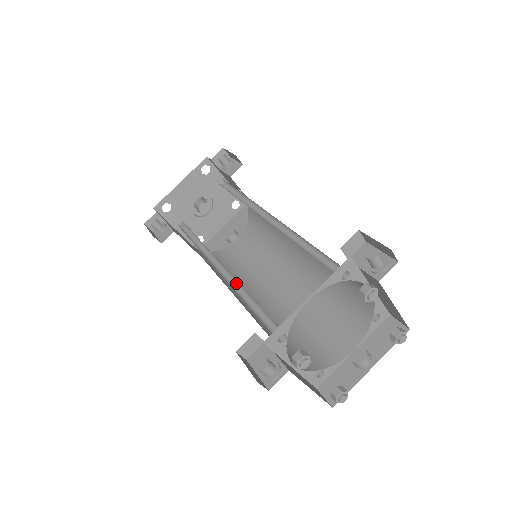
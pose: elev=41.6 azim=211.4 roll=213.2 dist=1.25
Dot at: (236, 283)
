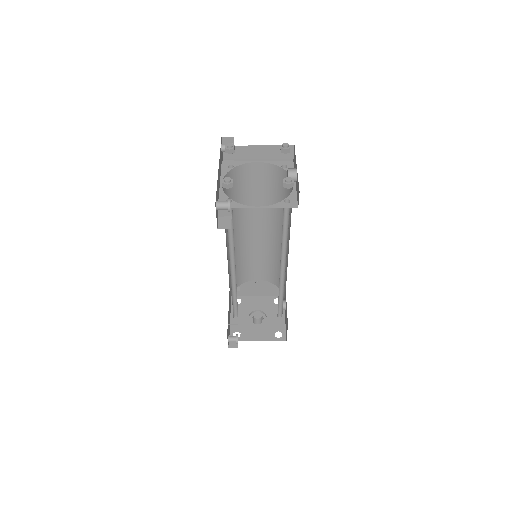
Dot at: (234, 252)
